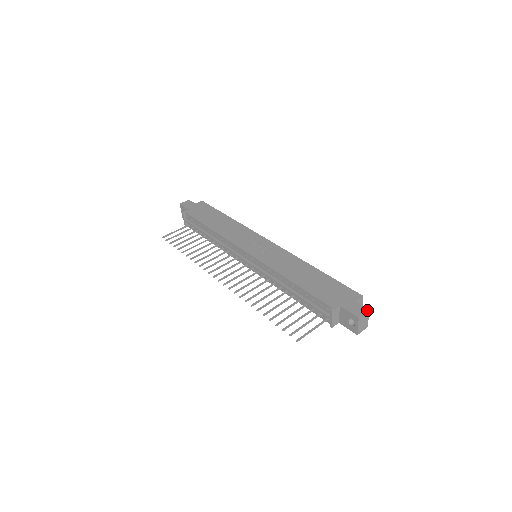
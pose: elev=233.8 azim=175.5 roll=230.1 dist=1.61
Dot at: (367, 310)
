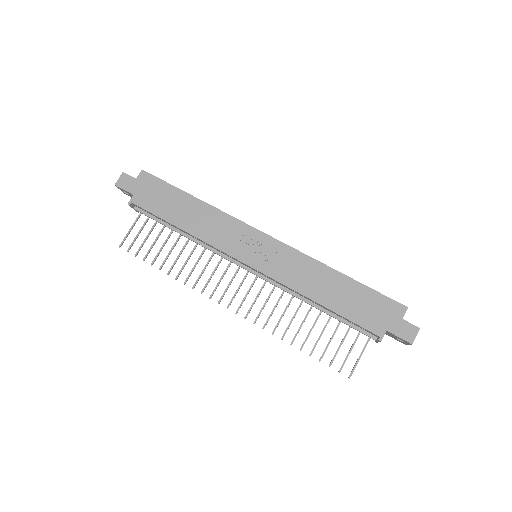
Dot at: (418, 330)
